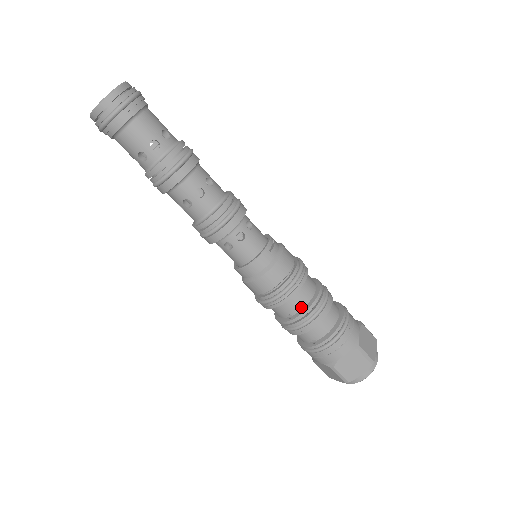
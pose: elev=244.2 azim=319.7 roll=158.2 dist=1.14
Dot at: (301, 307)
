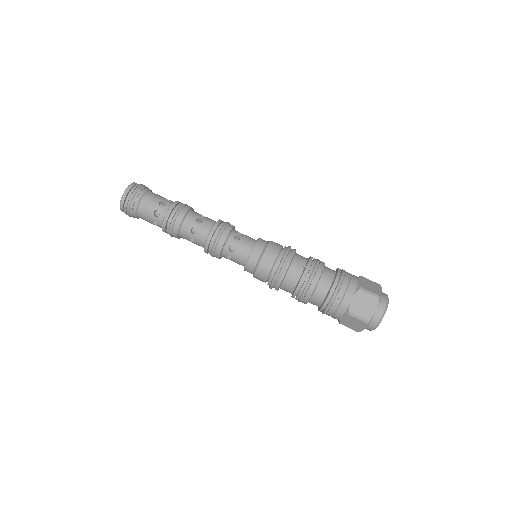
Dot at: (306, 259)
